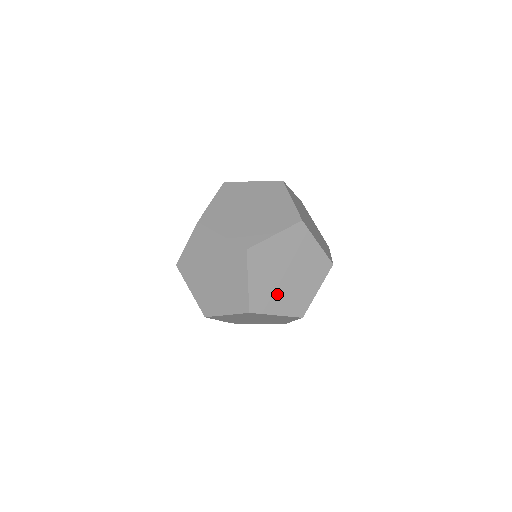
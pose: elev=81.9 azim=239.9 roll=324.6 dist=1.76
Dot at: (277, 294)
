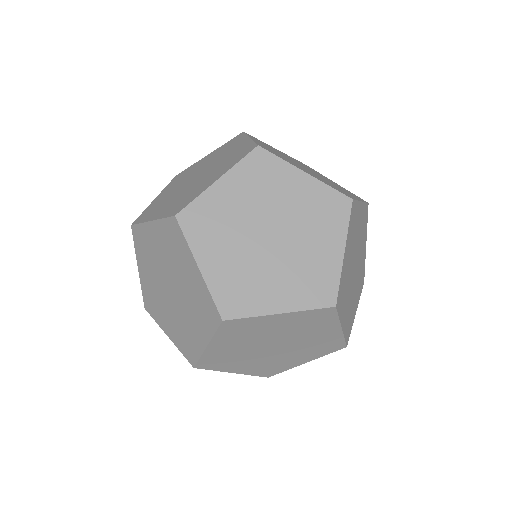
Dot at: (245, 359)
